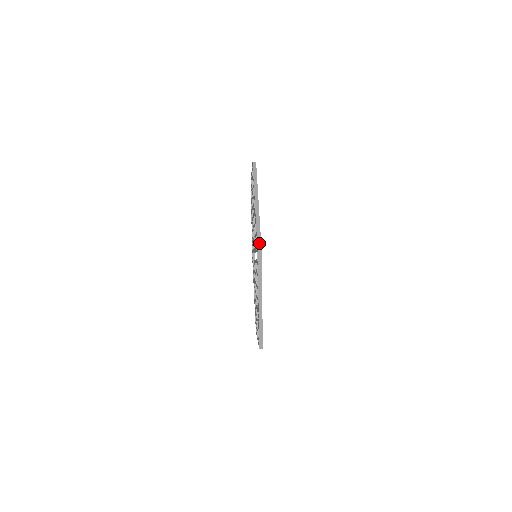
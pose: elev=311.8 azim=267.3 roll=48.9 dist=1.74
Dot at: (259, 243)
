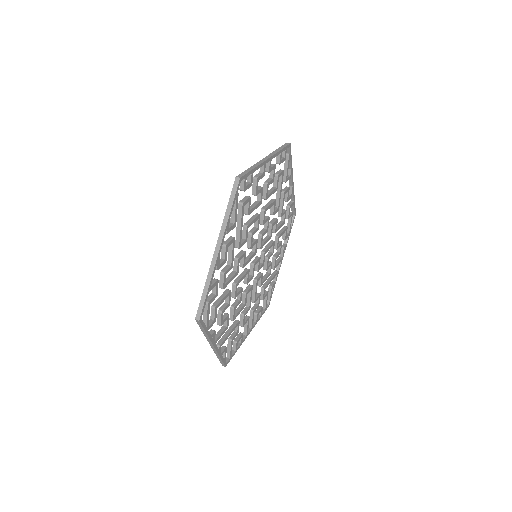
Dot at: (201, 305)
